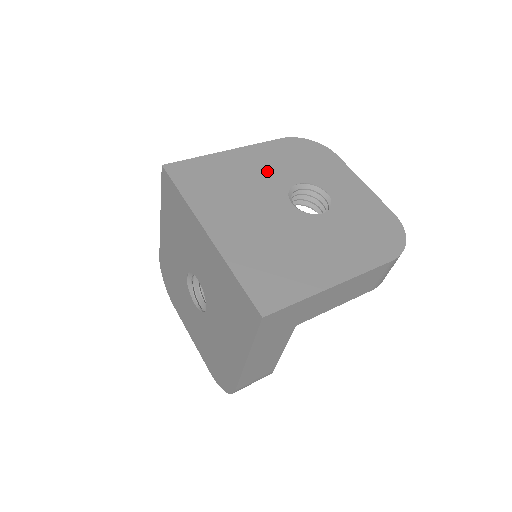
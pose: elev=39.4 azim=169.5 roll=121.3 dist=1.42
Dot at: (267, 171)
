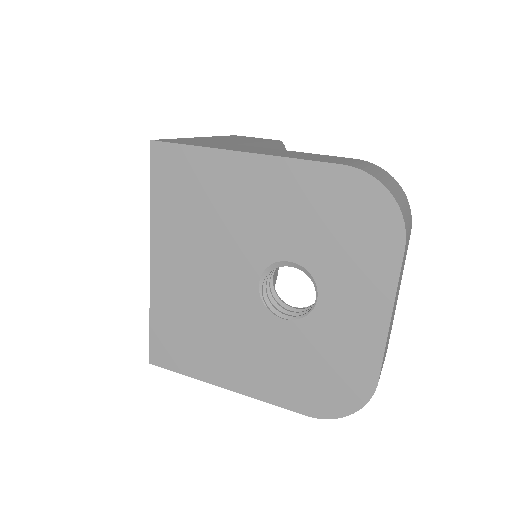
Dot at: (267, 219)
